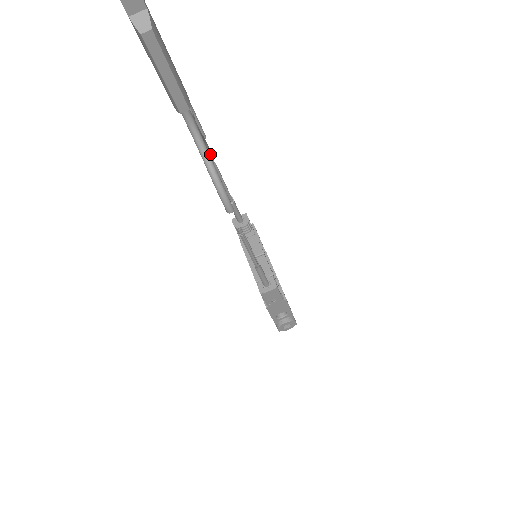
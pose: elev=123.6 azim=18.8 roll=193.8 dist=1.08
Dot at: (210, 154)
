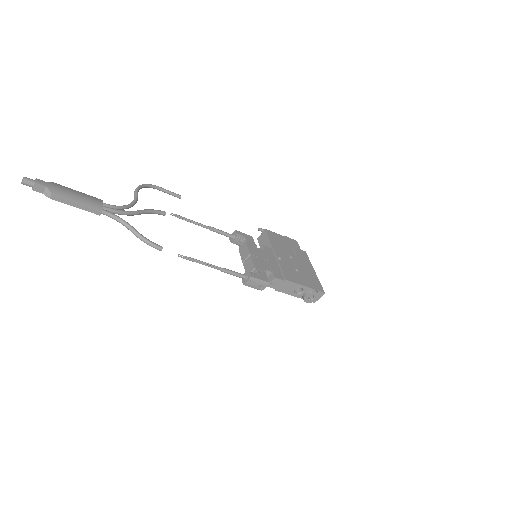
Dot at: (164, 214)
